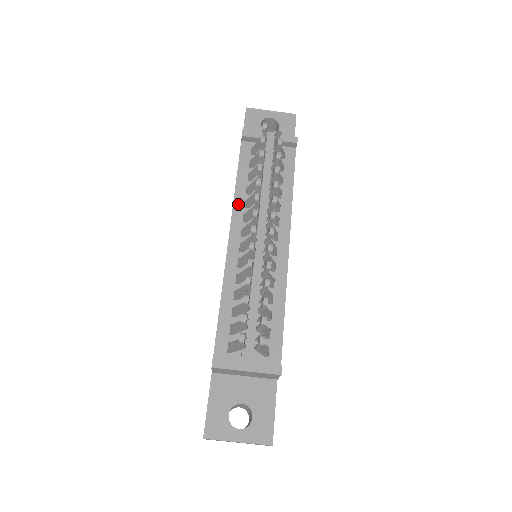
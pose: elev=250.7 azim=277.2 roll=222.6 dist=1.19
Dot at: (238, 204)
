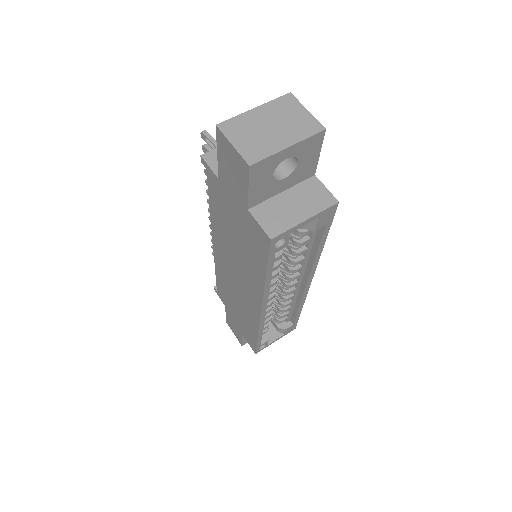
Dot at: occluded
